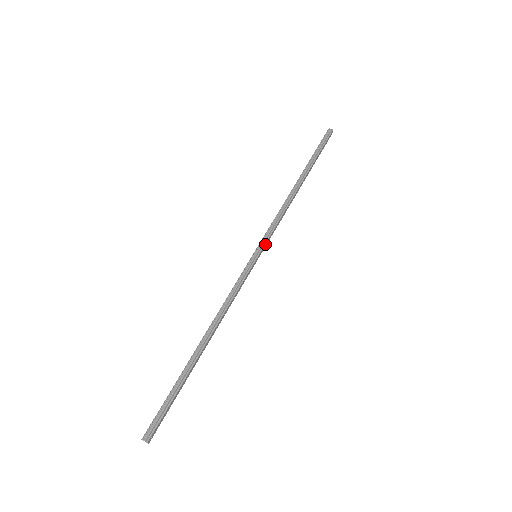
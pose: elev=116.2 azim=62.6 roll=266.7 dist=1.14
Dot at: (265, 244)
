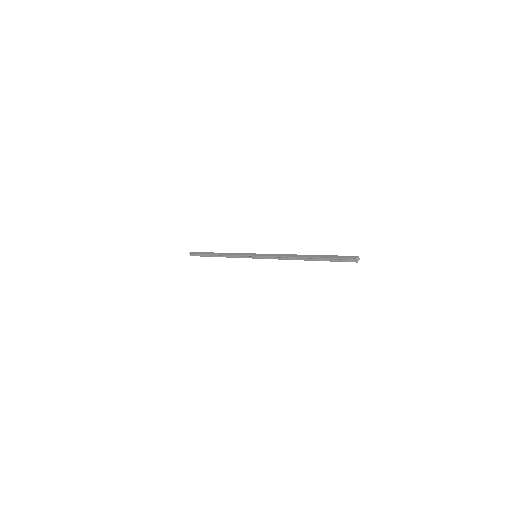
Dot at: (262, 258)
